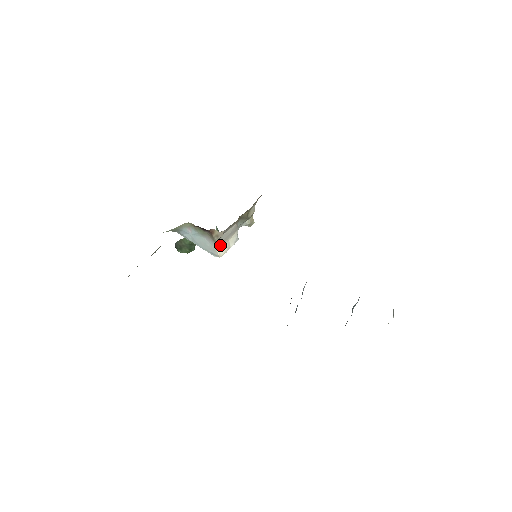
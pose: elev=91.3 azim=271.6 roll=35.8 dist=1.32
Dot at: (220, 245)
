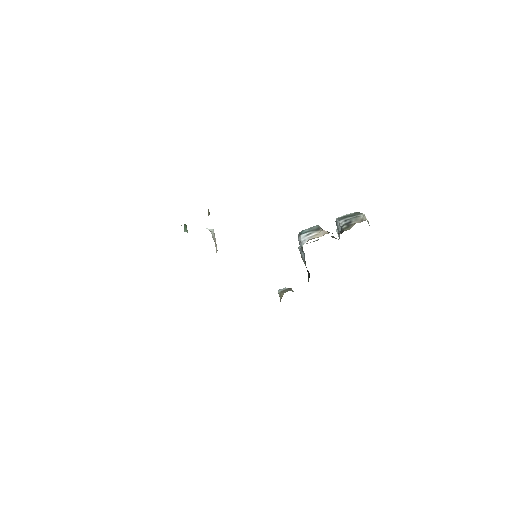
Dot at: occluded
